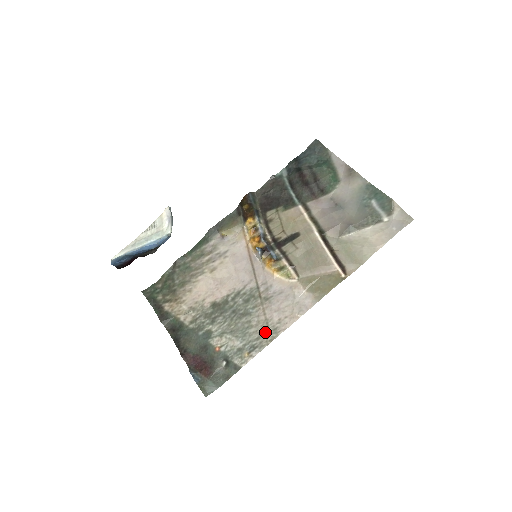
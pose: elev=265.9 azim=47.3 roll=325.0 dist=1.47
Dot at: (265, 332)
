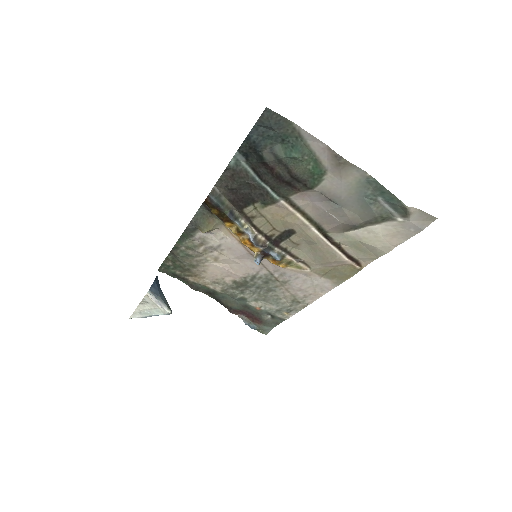
Dot at: (295, 302)
